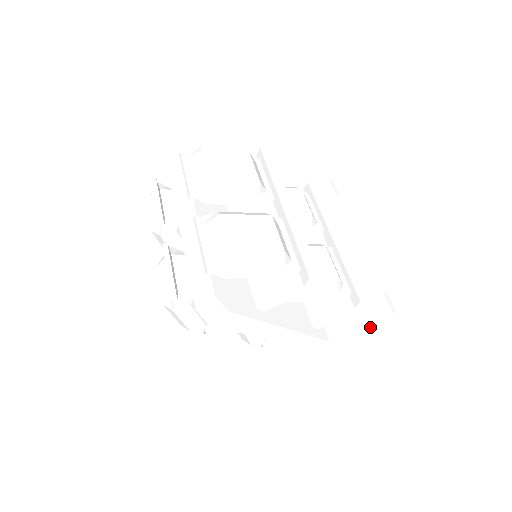
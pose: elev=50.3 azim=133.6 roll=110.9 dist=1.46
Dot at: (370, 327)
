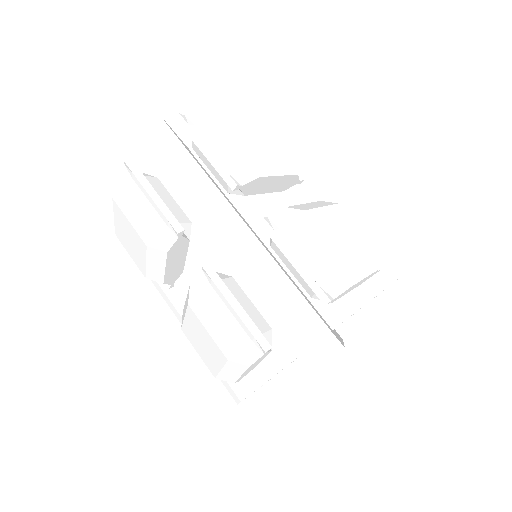
Dot at: occluded
